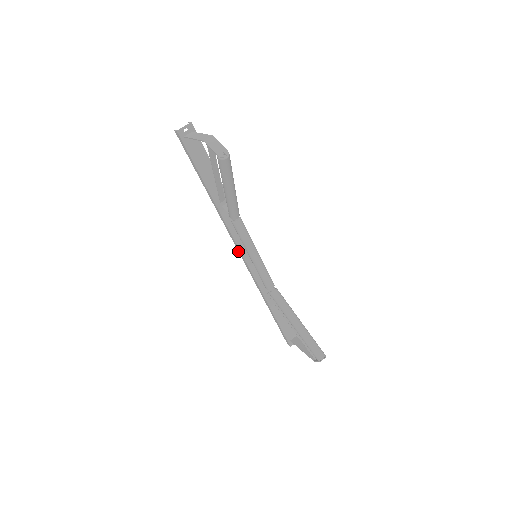
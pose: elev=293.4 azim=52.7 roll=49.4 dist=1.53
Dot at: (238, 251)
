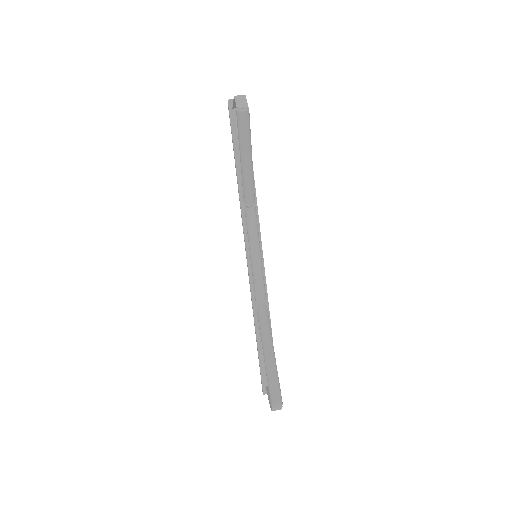
Dot at: (245, 250)
